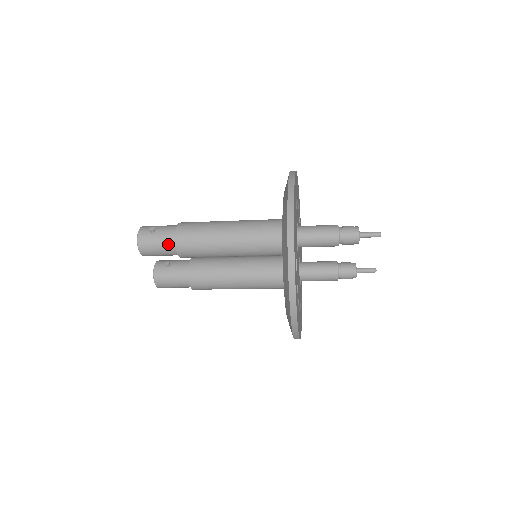
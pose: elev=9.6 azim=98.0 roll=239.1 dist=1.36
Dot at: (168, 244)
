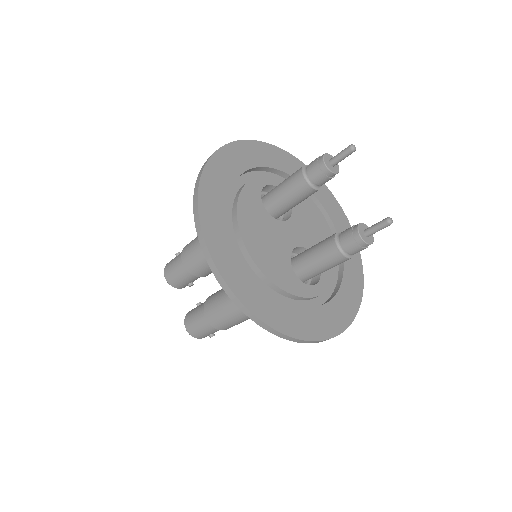
Dot at: (179, 258)
